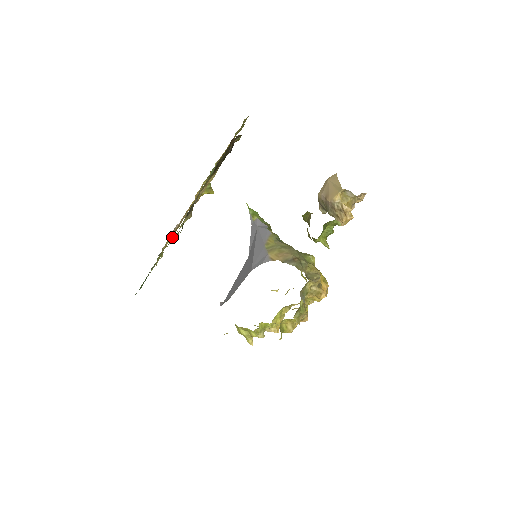
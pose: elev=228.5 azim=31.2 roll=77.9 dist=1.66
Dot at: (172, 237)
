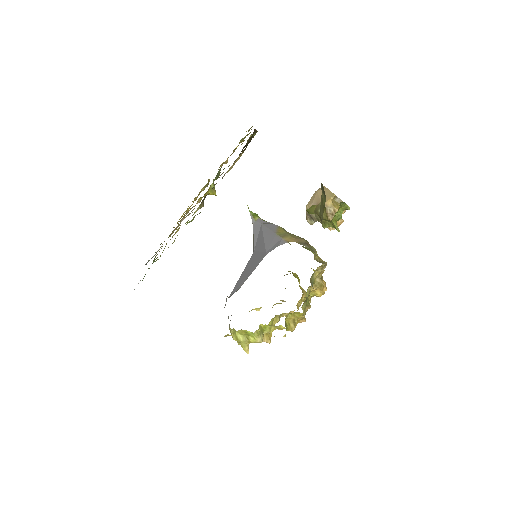
Dot at: (185, 223)
